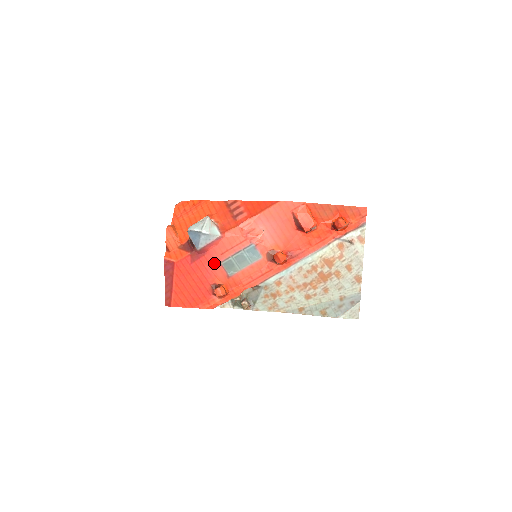
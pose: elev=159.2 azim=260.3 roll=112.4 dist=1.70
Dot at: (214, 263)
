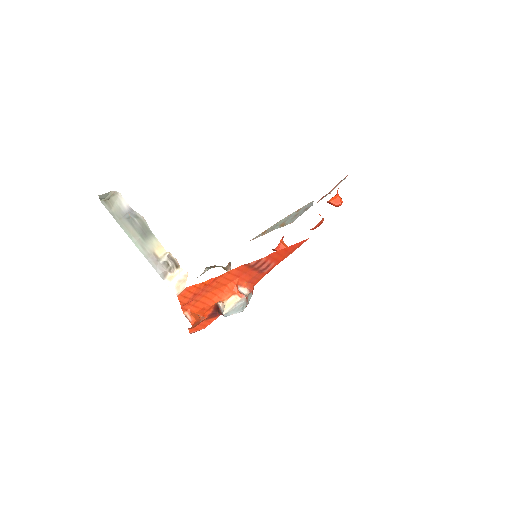
Dot at: occluded
